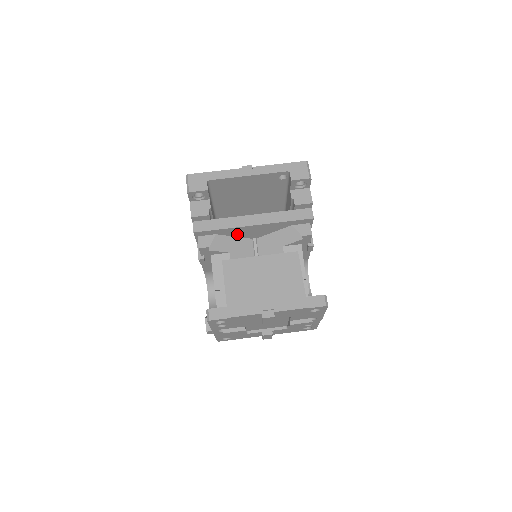
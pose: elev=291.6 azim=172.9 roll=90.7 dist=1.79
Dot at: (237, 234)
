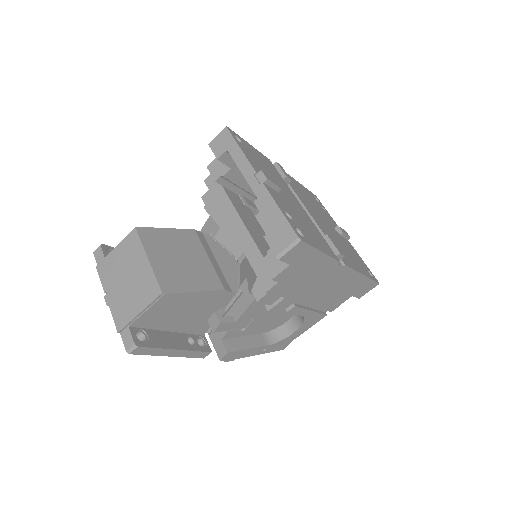
Dot at: occluded
